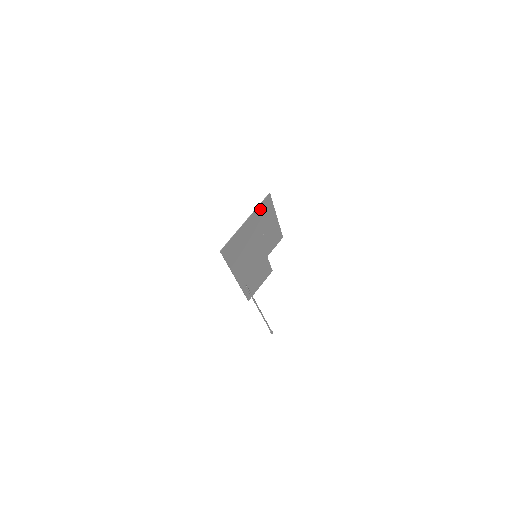
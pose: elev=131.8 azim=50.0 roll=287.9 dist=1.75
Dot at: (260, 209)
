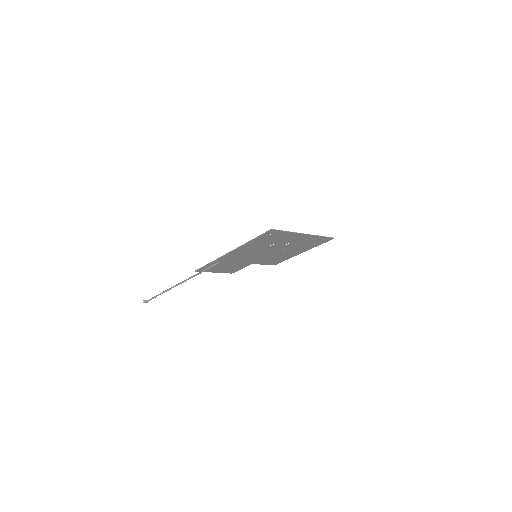
Dot at: (317, 238)
